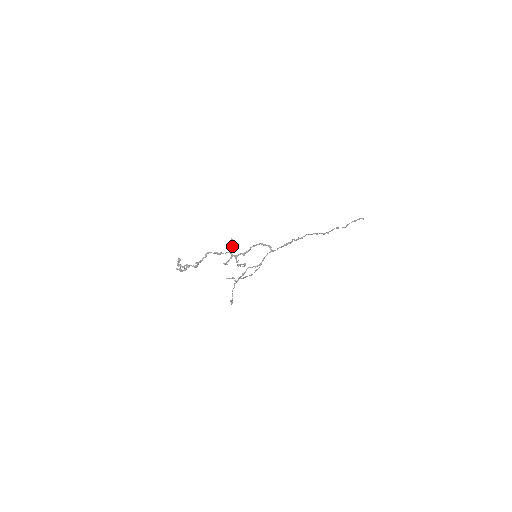
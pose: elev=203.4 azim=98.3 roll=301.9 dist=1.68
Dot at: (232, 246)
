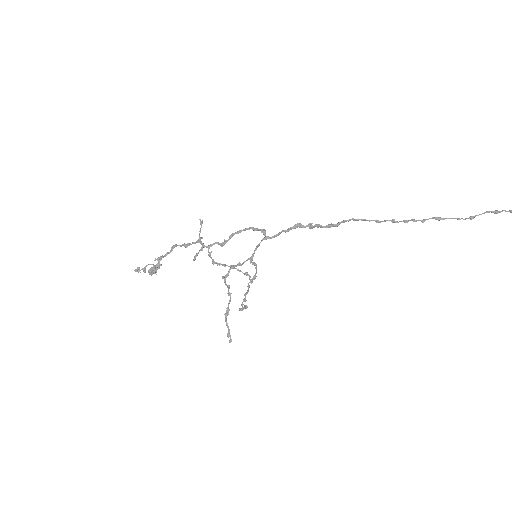
Dot at: (200, 230)
